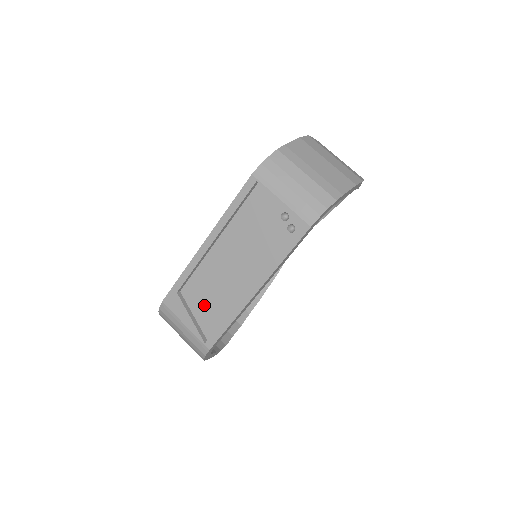
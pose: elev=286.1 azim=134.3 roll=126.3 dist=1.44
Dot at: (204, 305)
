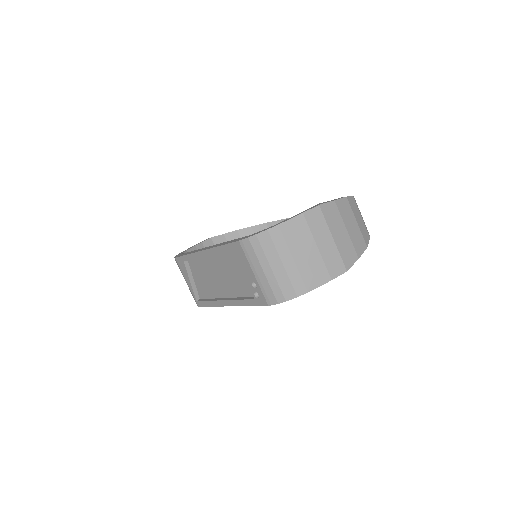
Dot at: (200, 280)
